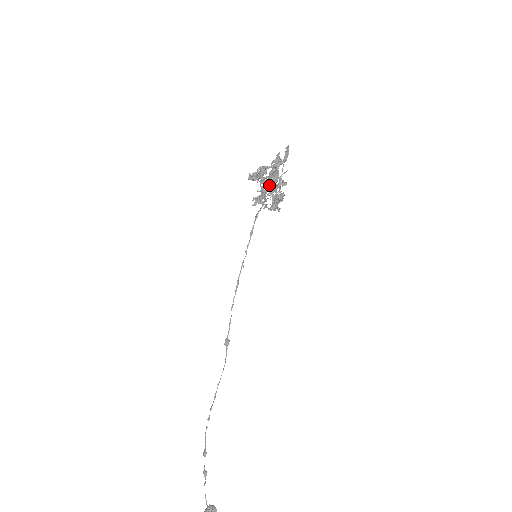
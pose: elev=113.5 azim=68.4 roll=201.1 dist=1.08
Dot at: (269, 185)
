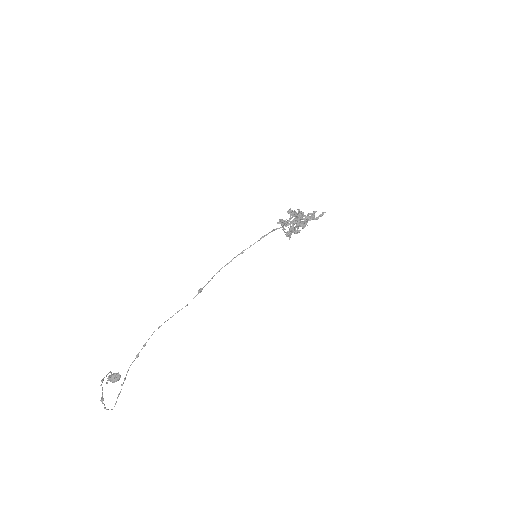
Dot at: occluded
